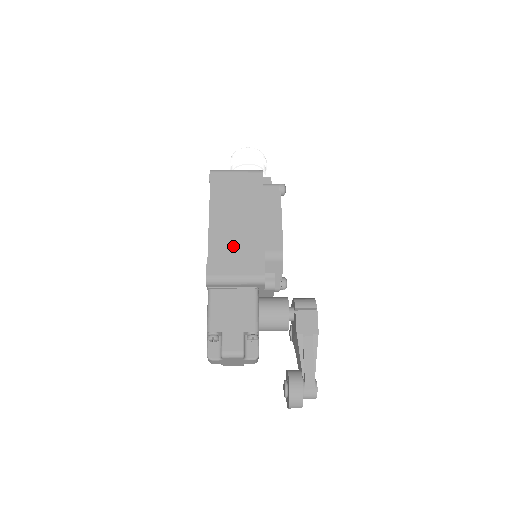
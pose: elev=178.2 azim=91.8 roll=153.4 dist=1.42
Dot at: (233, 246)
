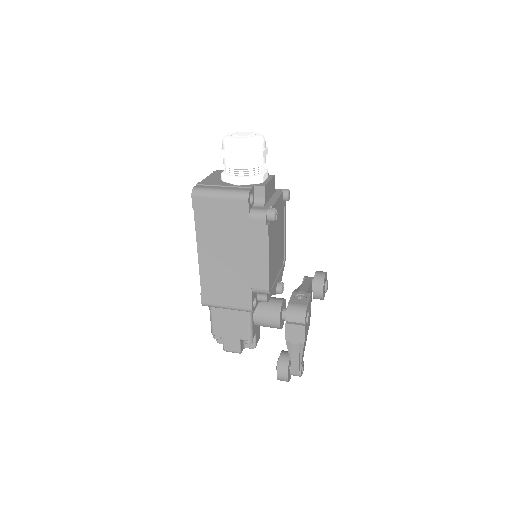
Dot at: (222, 280)
